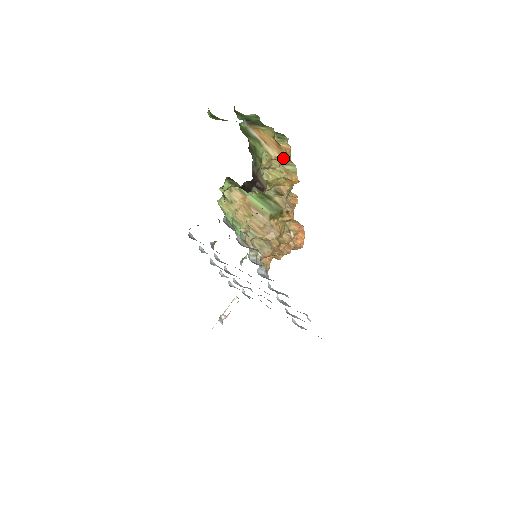
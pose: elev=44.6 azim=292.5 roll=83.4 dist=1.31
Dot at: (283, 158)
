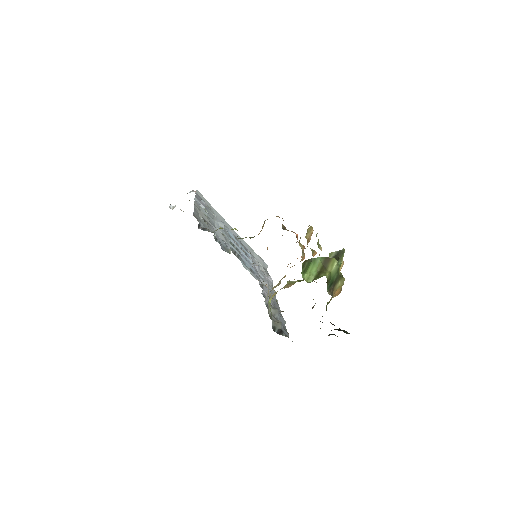
Dot at: occluded
